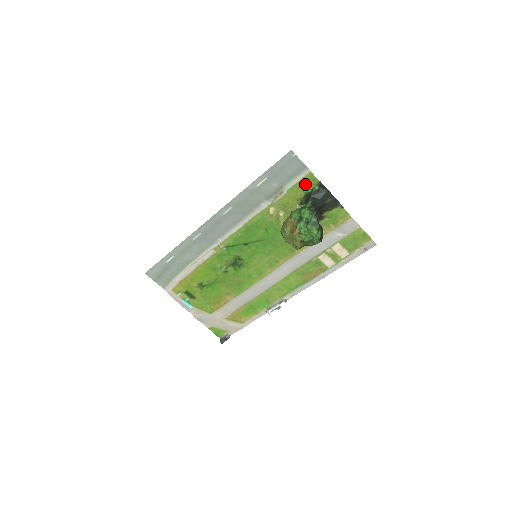
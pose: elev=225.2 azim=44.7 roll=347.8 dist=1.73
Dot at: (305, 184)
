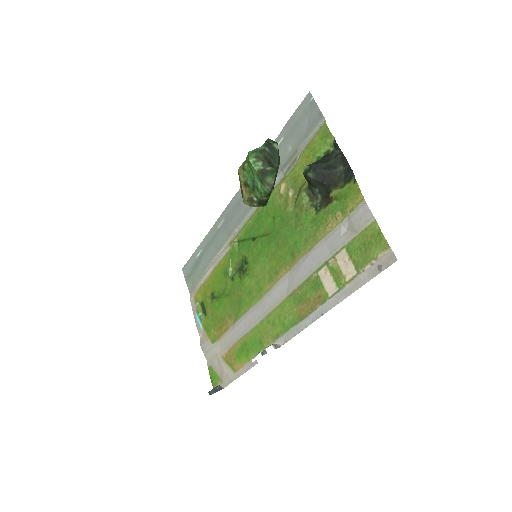
Dot at: (318, 143)
